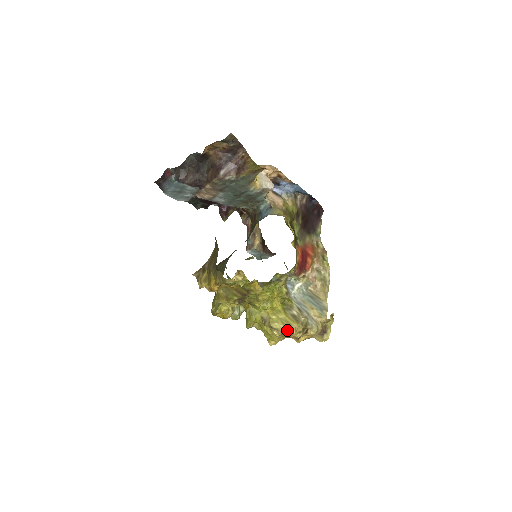
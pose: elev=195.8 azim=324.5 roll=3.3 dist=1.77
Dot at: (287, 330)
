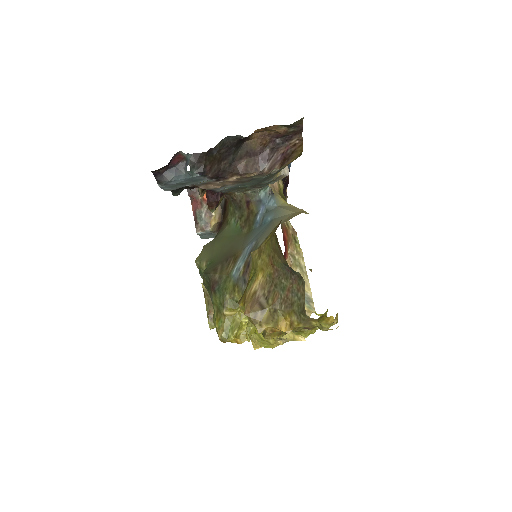
Dot at: (296, 338)
